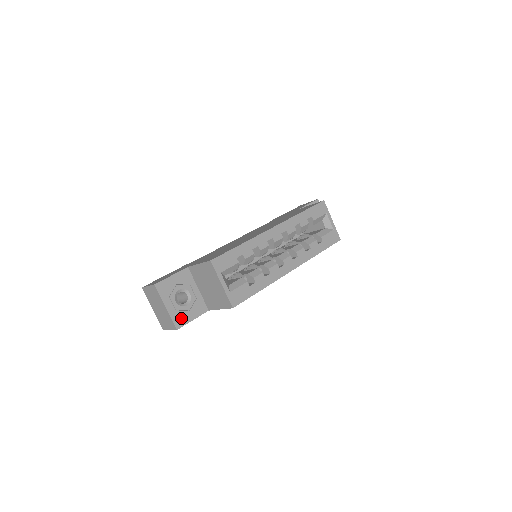
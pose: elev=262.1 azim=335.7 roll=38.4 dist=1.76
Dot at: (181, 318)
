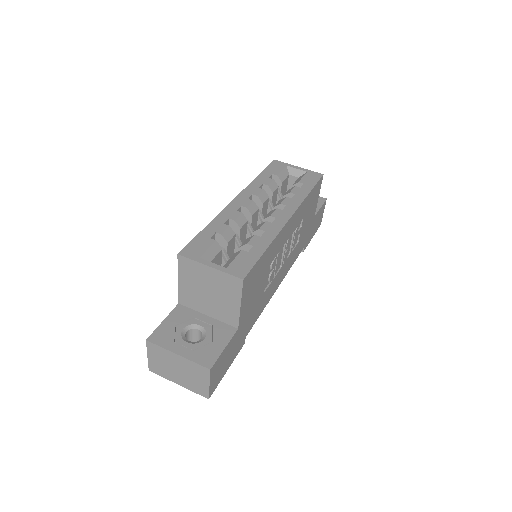
Dot at: (207, 355)
